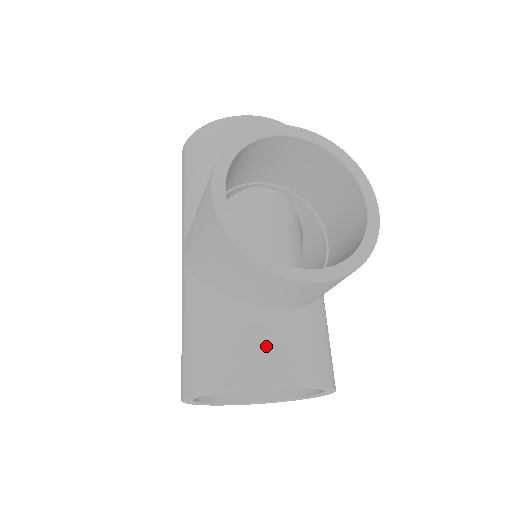
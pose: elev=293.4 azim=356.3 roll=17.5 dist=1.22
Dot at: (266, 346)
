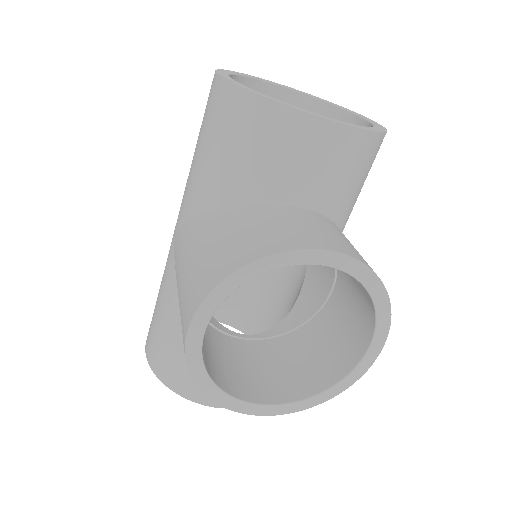
Dot at: occluded
